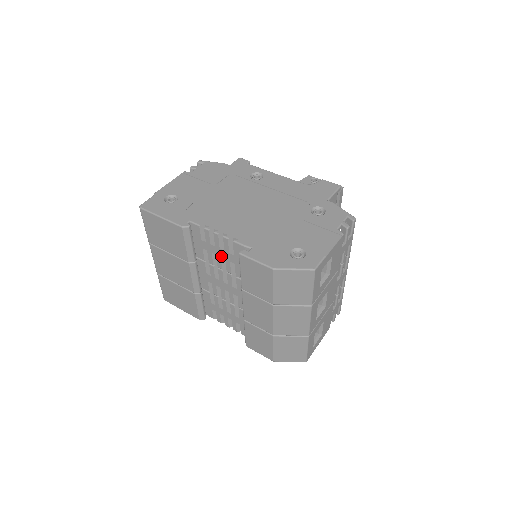
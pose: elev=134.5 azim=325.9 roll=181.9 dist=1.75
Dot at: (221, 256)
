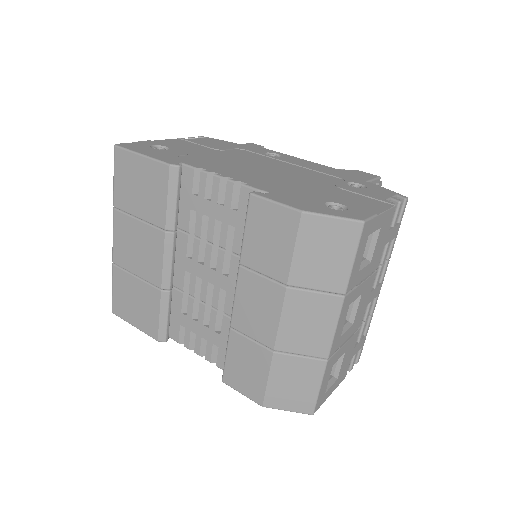
Dot at: (216, 217)
